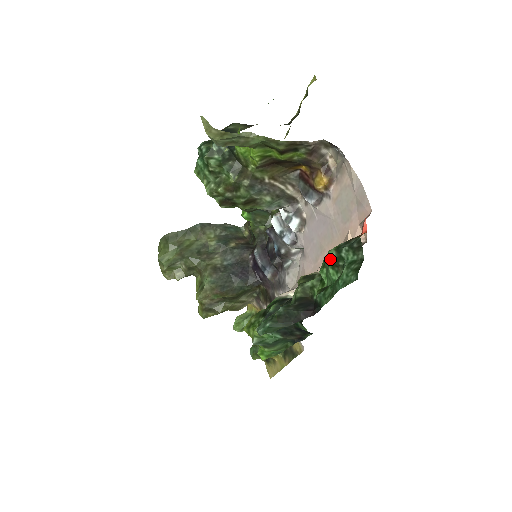
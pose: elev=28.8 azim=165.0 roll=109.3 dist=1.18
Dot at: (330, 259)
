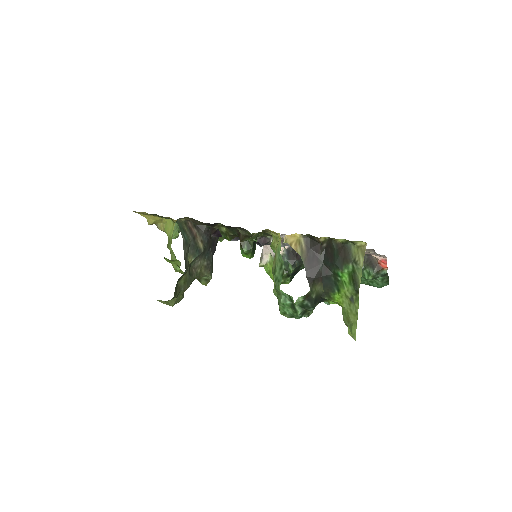
Dot at: occluded
